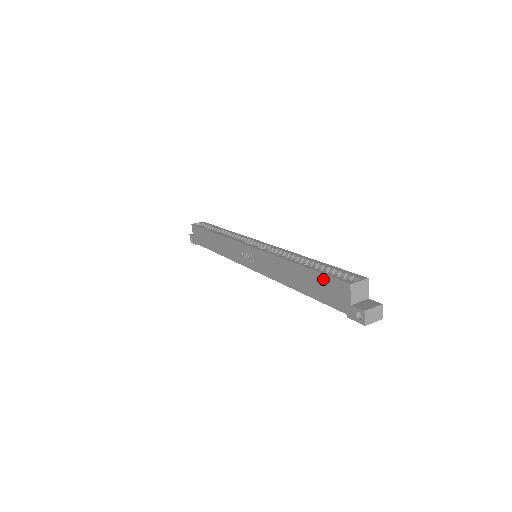
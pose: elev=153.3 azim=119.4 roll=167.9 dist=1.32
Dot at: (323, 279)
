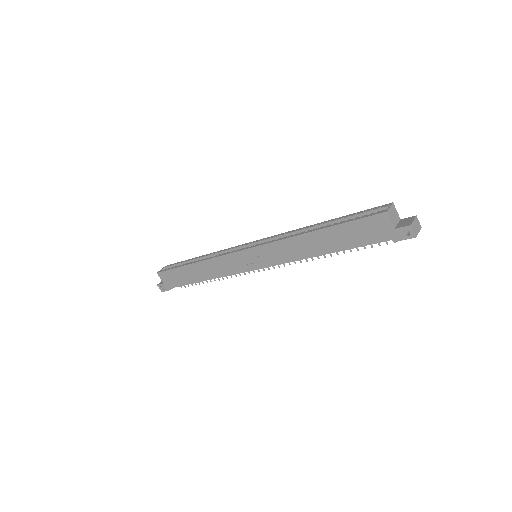
Dot at: (354, 225)
